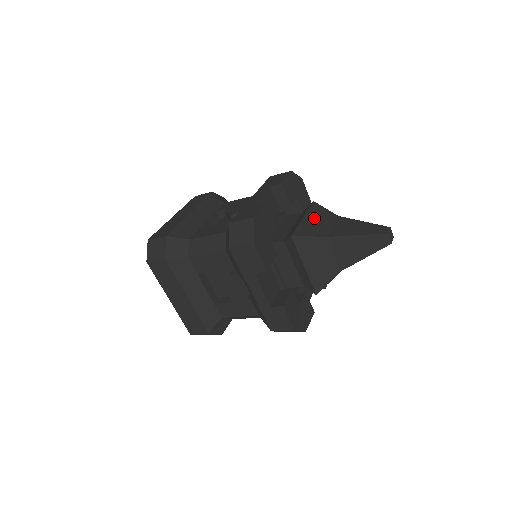
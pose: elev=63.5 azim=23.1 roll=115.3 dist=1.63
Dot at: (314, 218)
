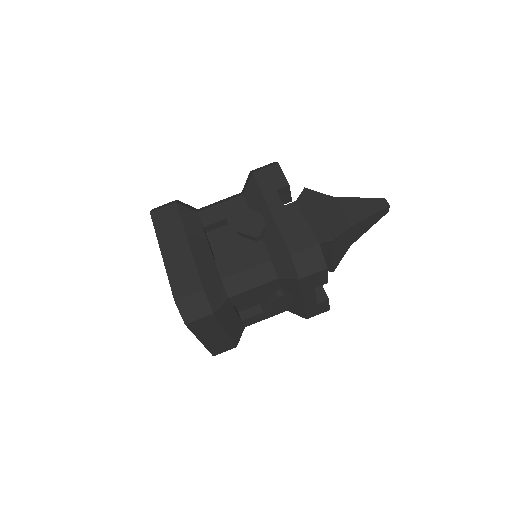
Dot at: (325, 209)
